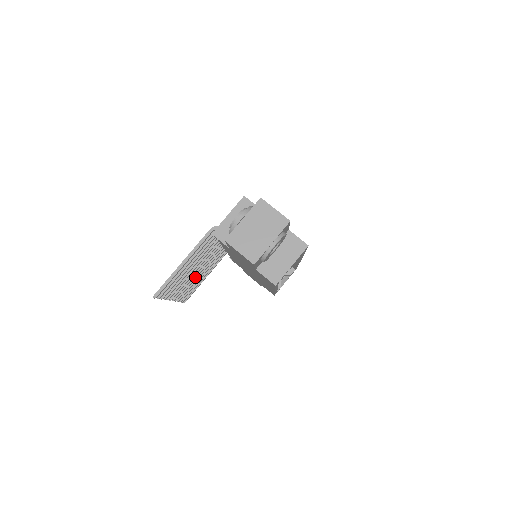
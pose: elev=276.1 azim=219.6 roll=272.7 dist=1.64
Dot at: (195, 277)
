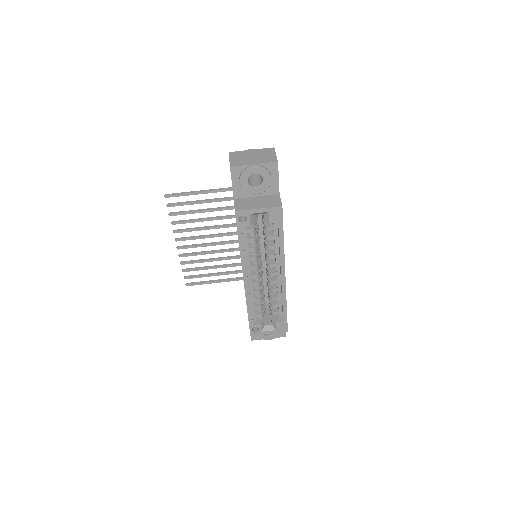
Dot at: (206, 252)
